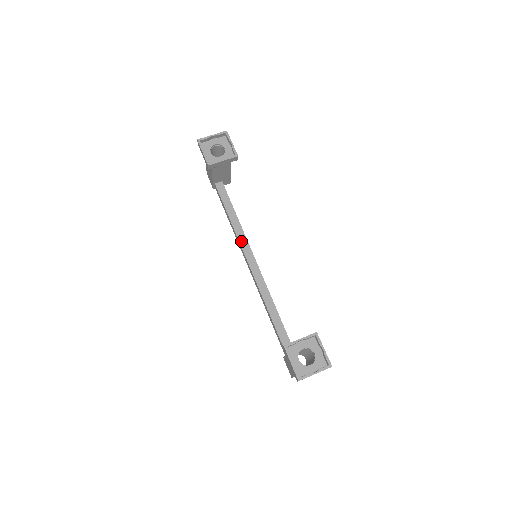
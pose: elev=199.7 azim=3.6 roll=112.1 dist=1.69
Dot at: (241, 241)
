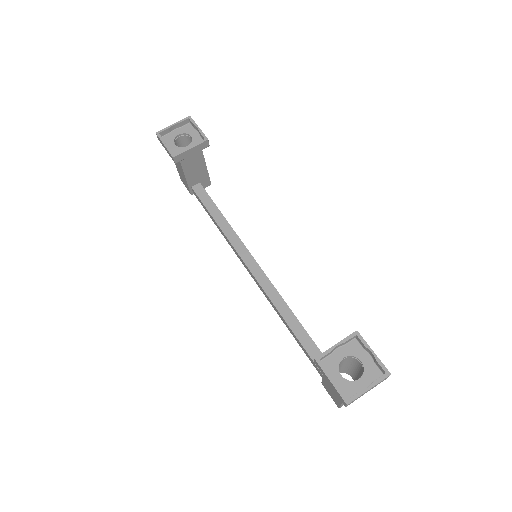
Dot at: (235, 245)
